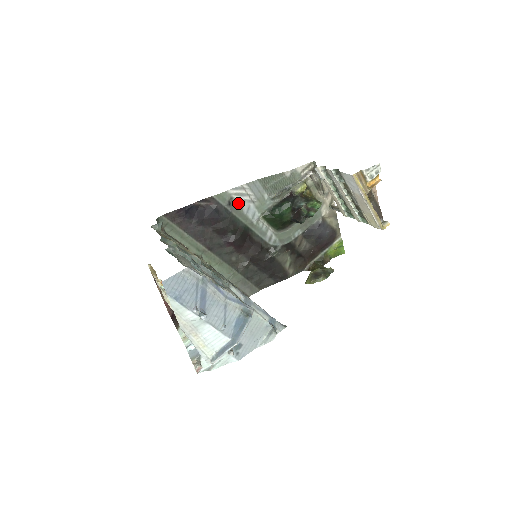
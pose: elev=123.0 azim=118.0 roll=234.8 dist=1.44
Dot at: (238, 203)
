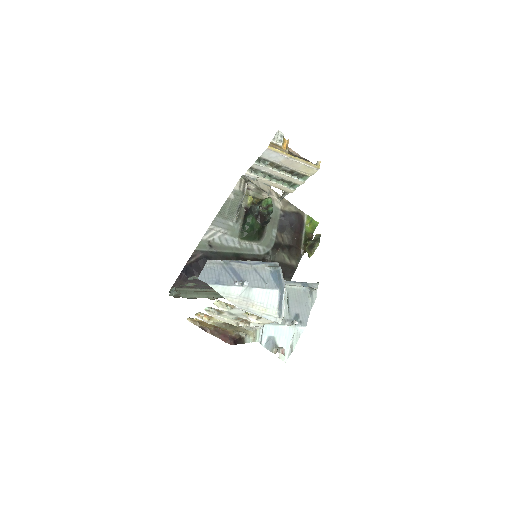
Dot at: (216, 242)
